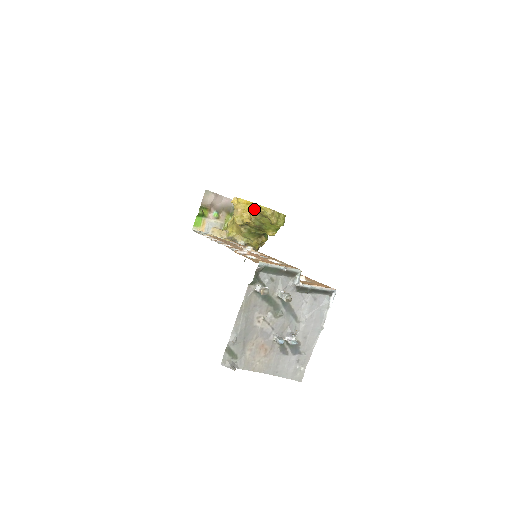
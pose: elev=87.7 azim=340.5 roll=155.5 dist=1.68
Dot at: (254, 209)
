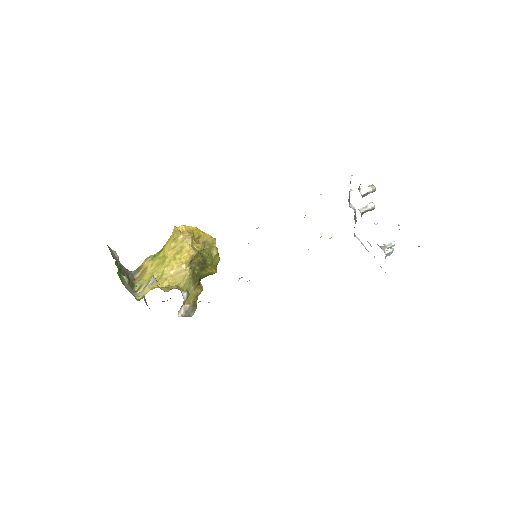
Dot at: (198, 238)
